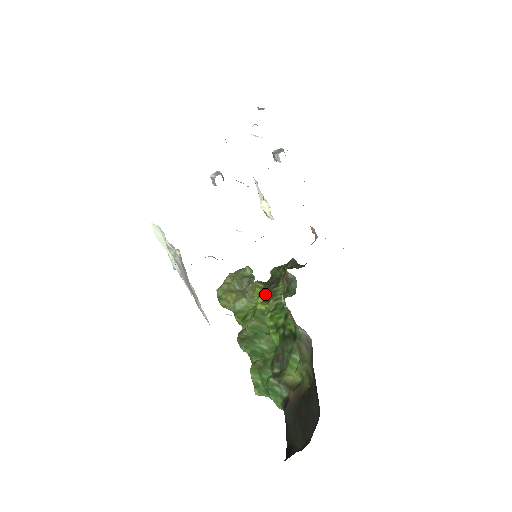
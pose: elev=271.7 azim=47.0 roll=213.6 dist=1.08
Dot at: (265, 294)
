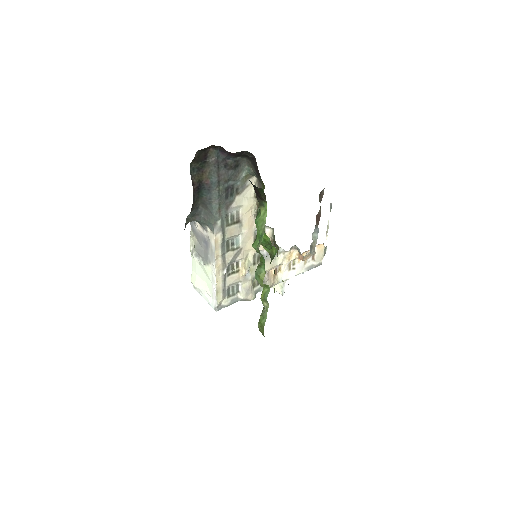
Dot at: (274, 272)
